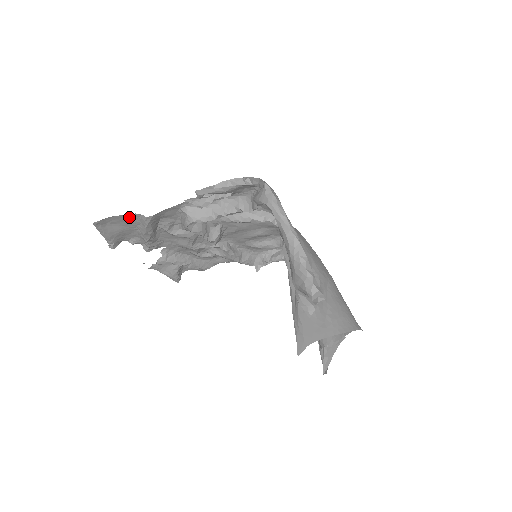
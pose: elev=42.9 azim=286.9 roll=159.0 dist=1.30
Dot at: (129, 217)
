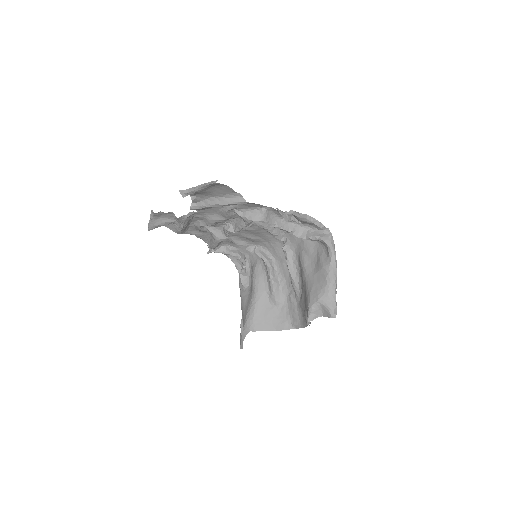
Dot at: (231, 191)
